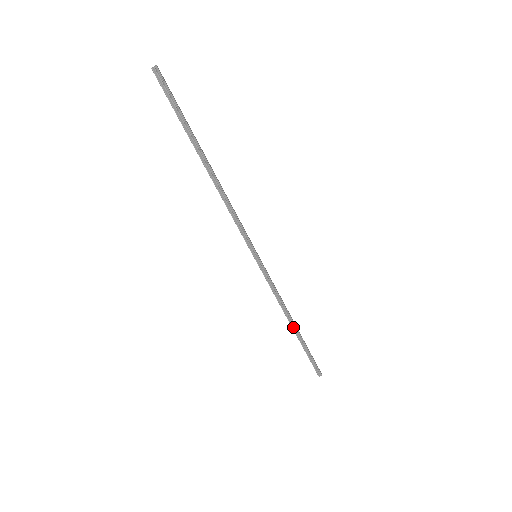
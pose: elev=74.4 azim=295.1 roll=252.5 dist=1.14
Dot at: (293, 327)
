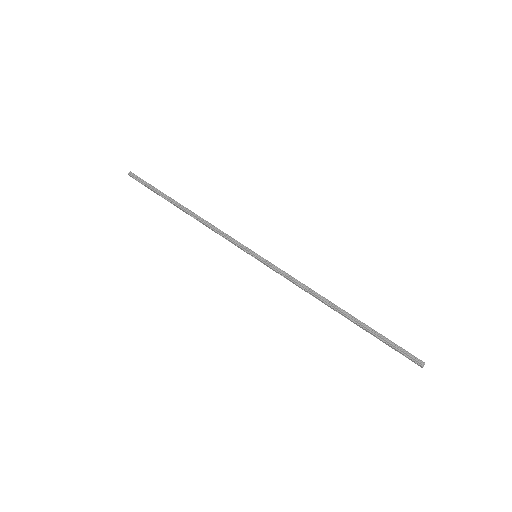
Dot at: (339, 311)
